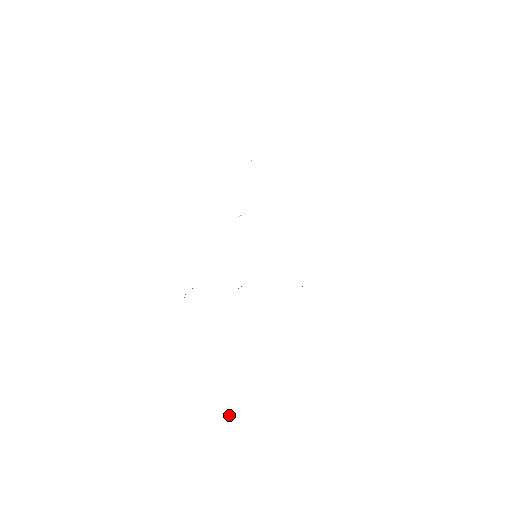
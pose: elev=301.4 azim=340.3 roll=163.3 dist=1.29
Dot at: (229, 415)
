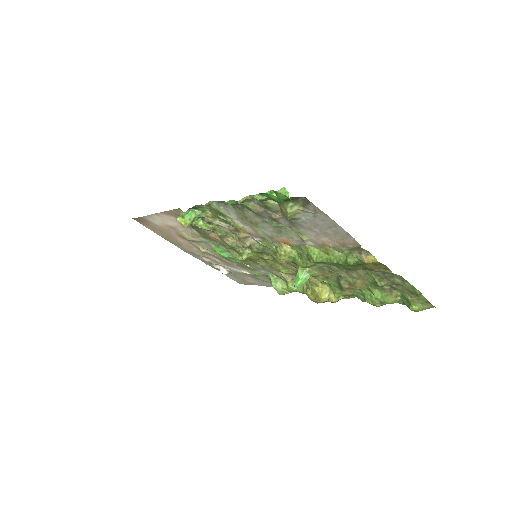
Dot at: (281, 200)
